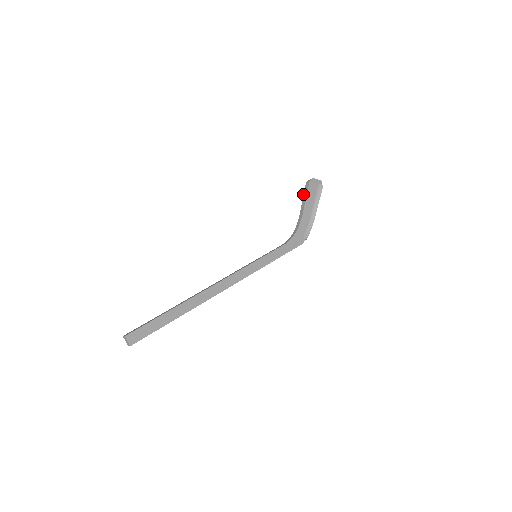
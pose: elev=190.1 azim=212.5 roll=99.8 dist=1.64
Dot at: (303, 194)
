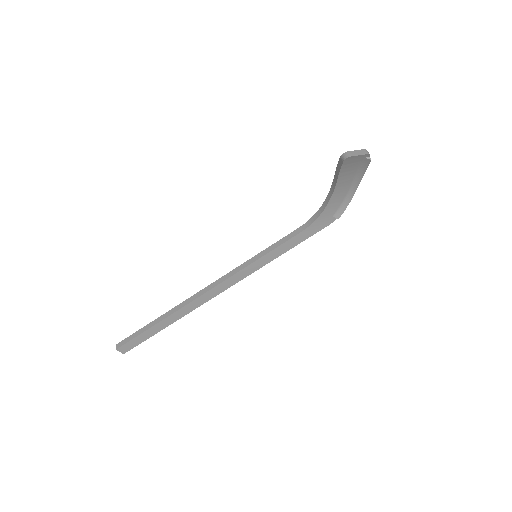
Dot at: occluded
